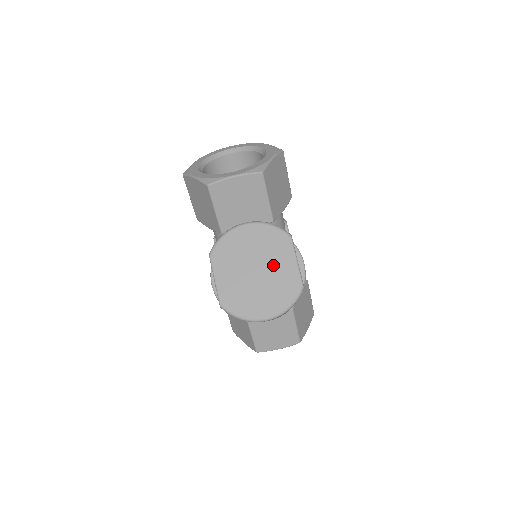
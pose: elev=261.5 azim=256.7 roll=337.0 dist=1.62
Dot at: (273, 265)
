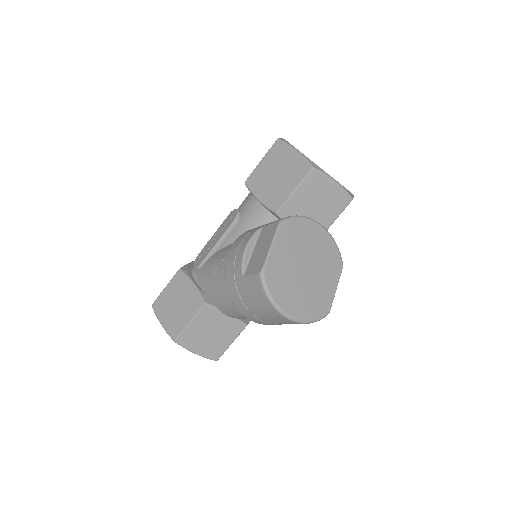
Dot at: (320, 276)
